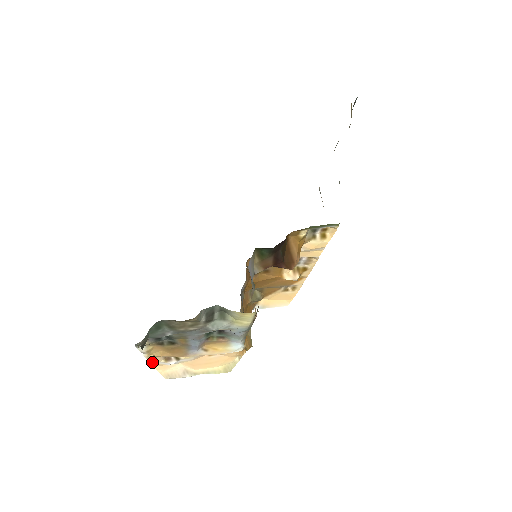
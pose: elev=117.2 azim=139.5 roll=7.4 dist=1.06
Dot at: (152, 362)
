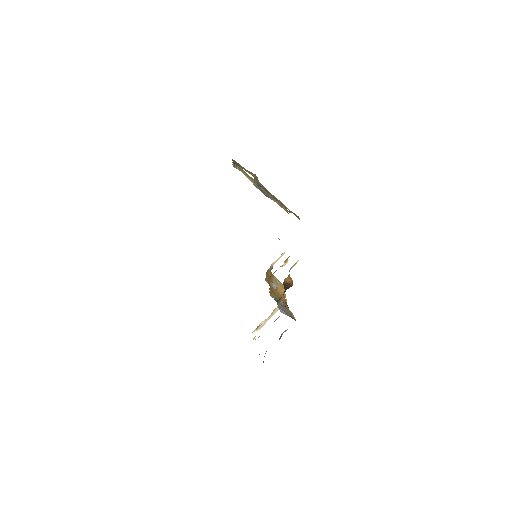
Dot at: occluded
